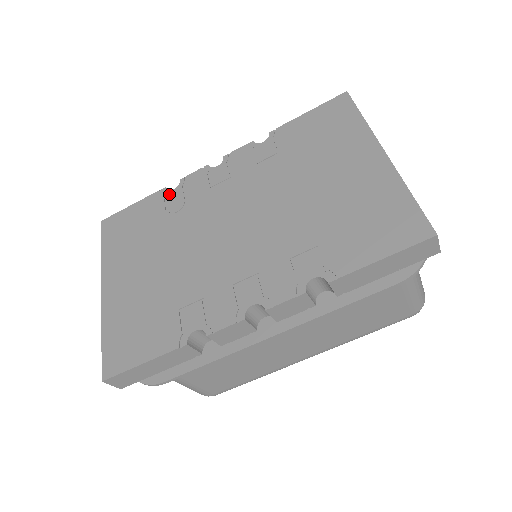
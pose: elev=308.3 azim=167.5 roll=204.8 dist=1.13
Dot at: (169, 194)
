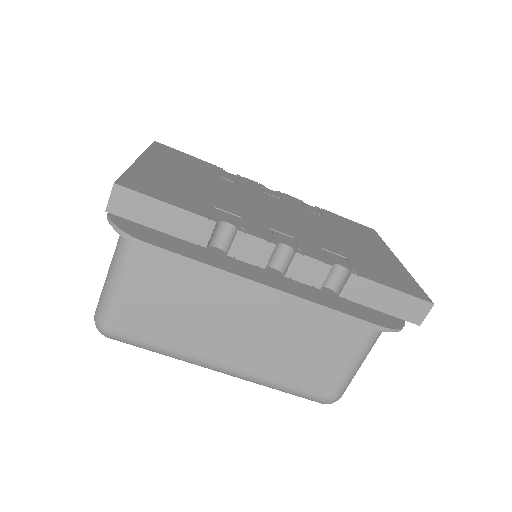
Dot at: (225, 172)
